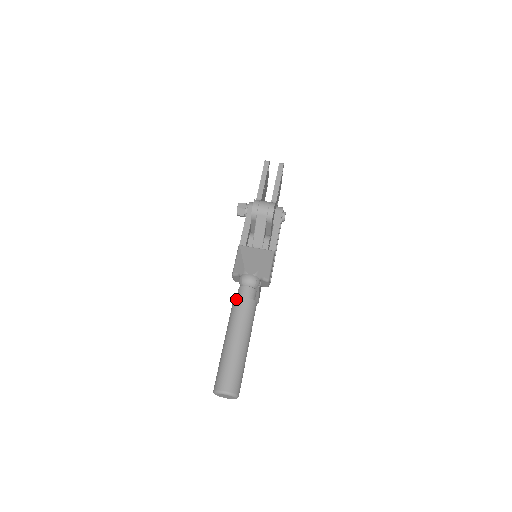
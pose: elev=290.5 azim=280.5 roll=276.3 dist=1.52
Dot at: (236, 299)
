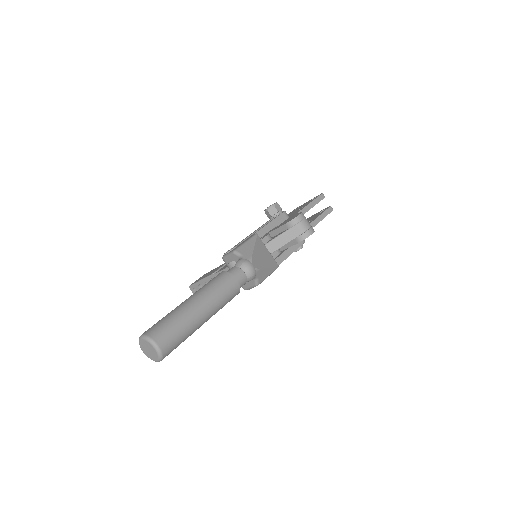
Dot at: (228, 274)
